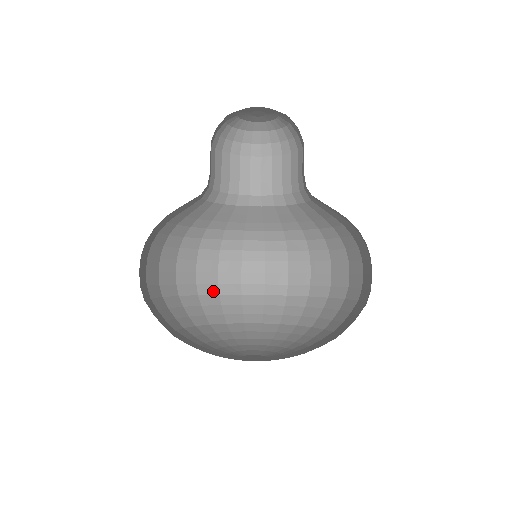
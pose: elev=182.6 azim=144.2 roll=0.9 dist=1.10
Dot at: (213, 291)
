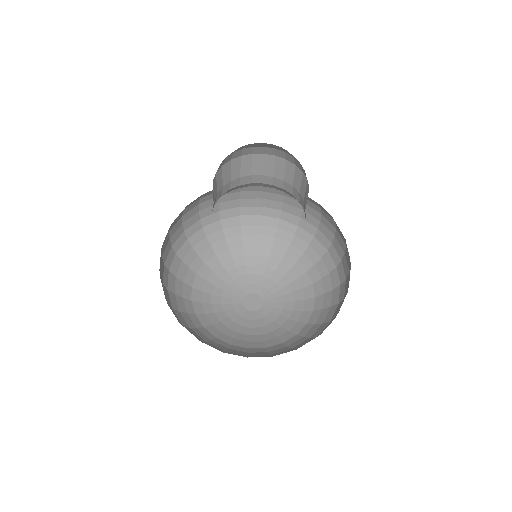
Dot at: (275, 215)
